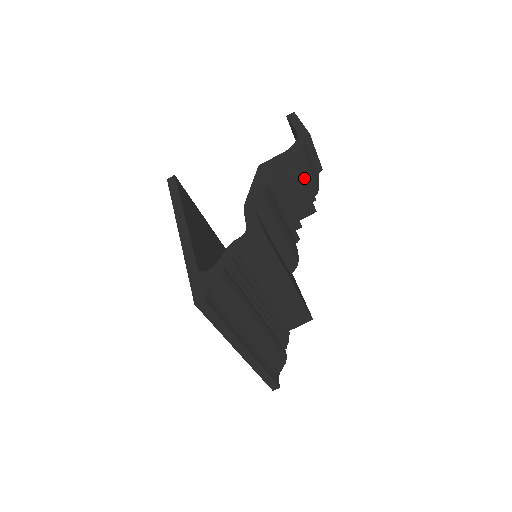
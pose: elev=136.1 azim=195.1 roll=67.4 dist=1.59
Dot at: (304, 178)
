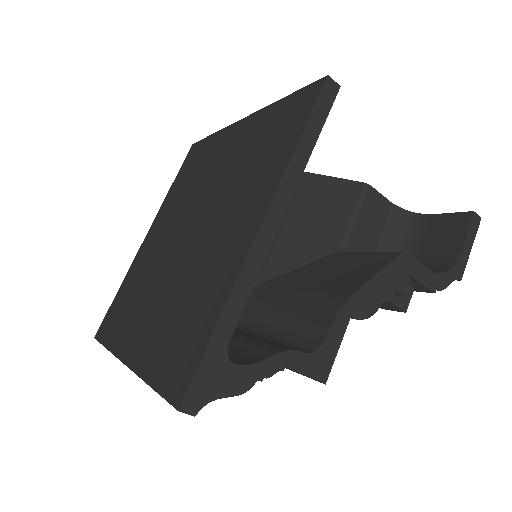
Dot at: occluded
